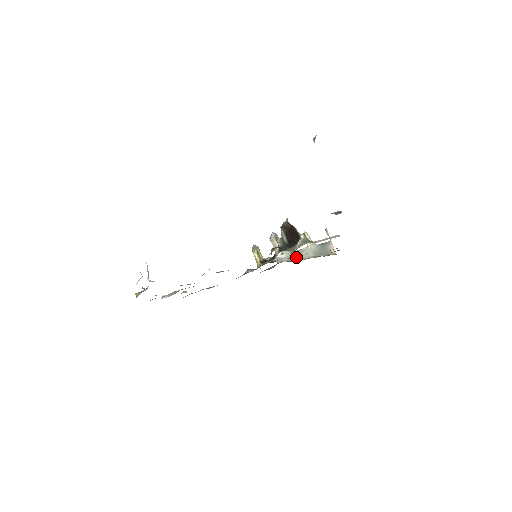
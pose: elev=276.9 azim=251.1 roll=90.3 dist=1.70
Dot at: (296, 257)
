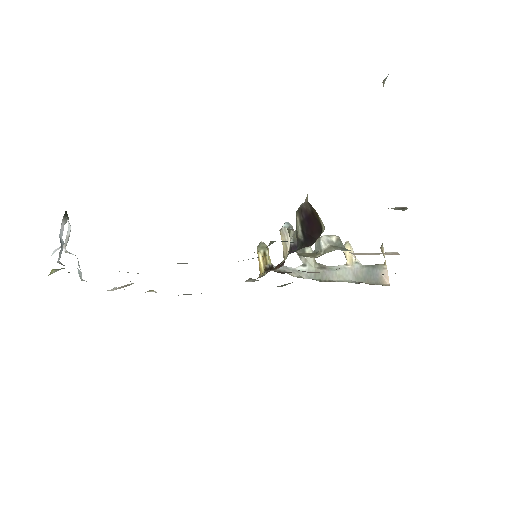
Dot at: occluded
